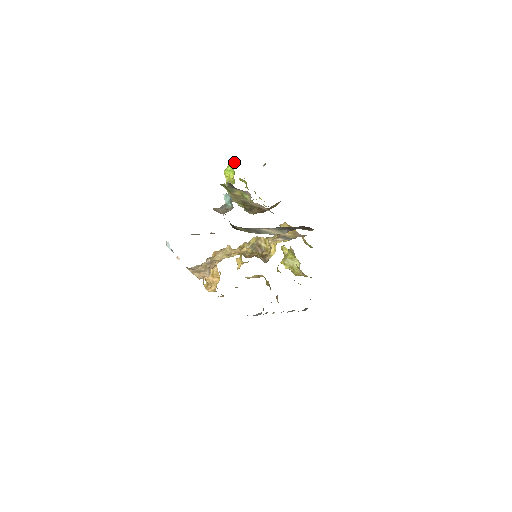
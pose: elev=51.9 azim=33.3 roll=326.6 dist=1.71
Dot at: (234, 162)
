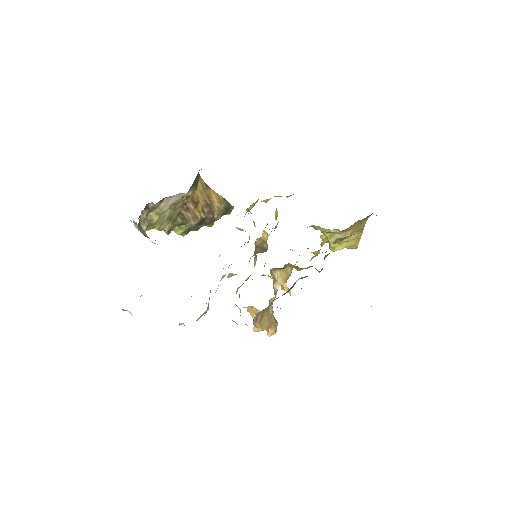
Dot at: occluded
